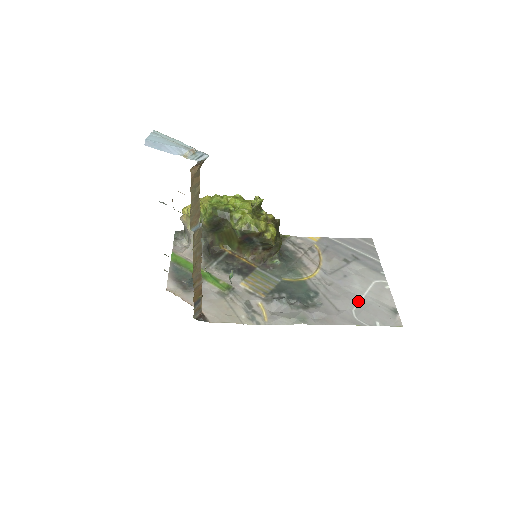
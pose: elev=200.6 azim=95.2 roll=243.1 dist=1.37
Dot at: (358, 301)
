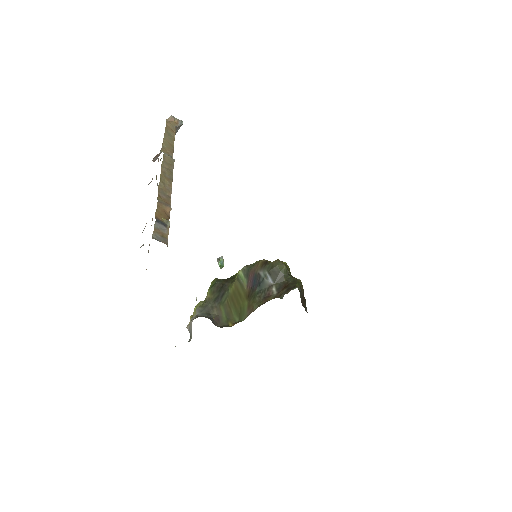
Dot at: occluded
